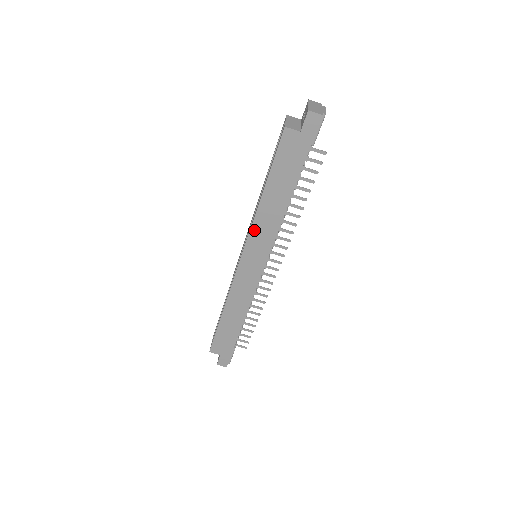
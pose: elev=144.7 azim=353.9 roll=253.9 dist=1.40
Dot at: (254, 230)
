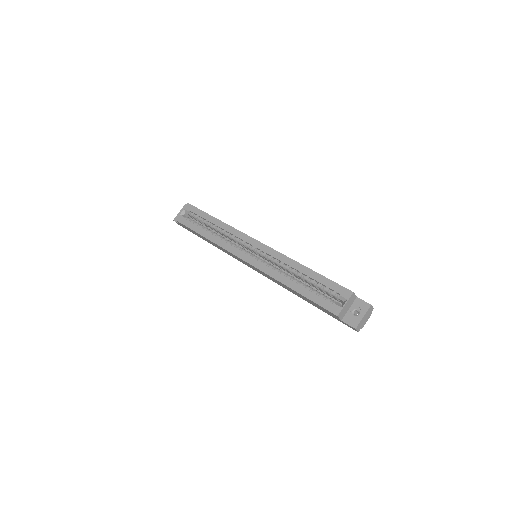
Dot at: (268, 275)
